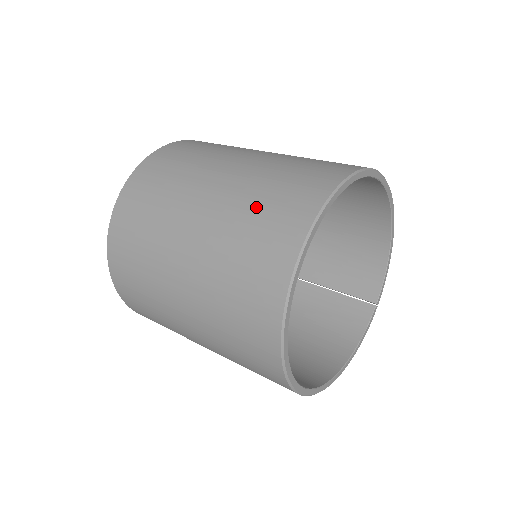
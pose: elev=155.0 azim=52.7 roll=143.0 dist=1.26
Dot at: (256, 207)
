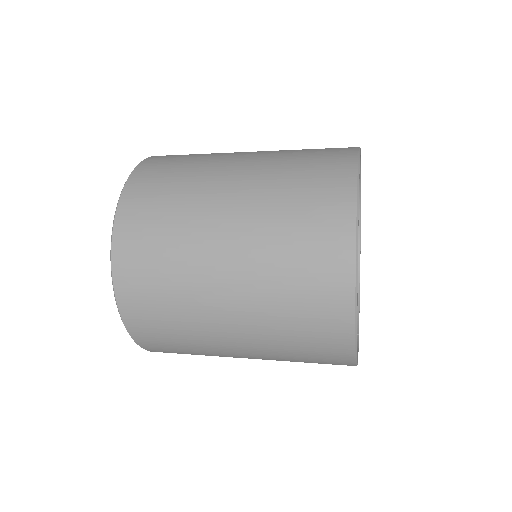
Dot at: (303, 149)
